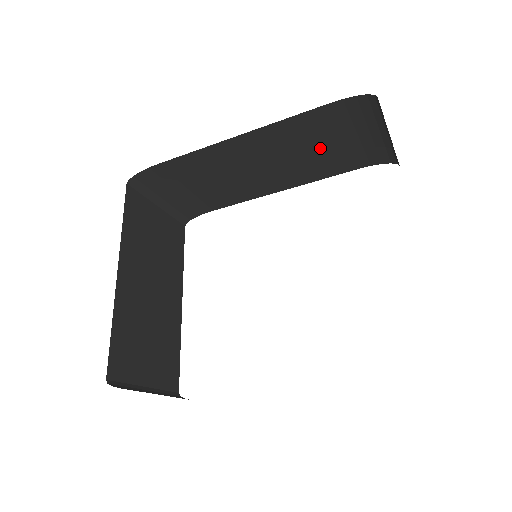
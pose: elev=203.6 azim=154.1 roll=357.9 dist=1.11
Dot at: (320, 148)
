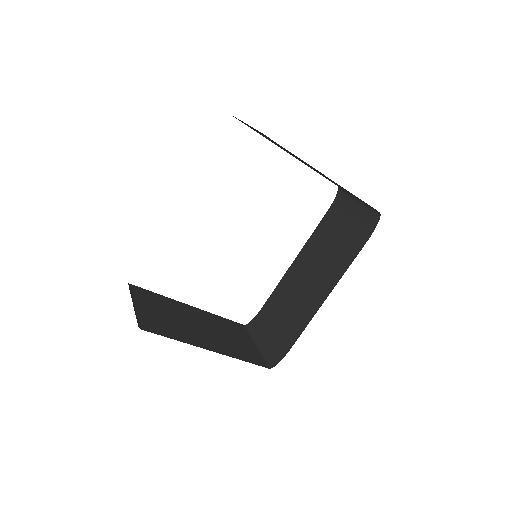
Dot at: occluded
